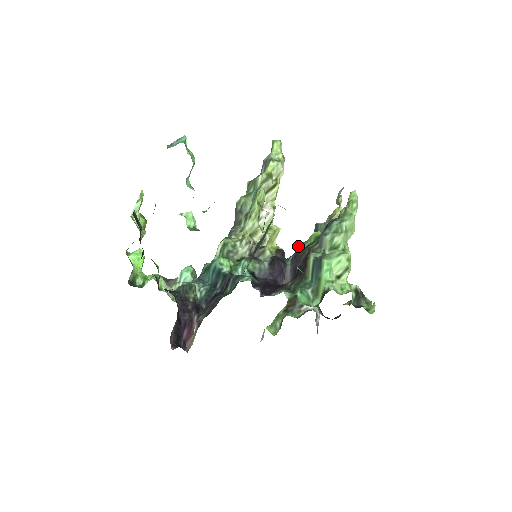
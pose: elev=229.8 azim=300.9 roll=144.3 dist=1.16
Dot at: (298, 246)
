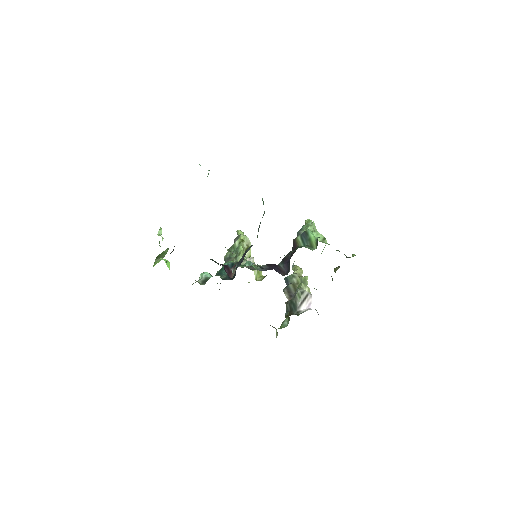
Dot at: occluded
